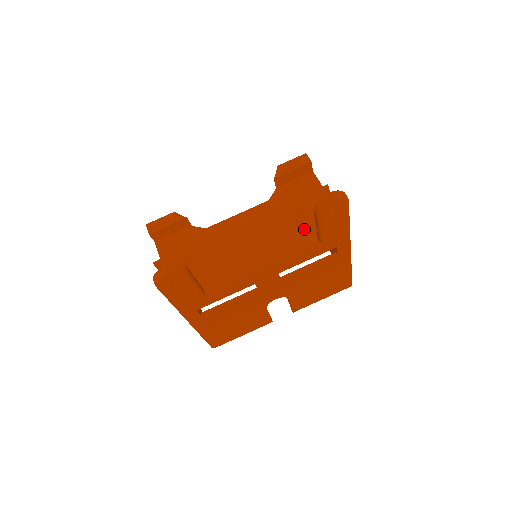
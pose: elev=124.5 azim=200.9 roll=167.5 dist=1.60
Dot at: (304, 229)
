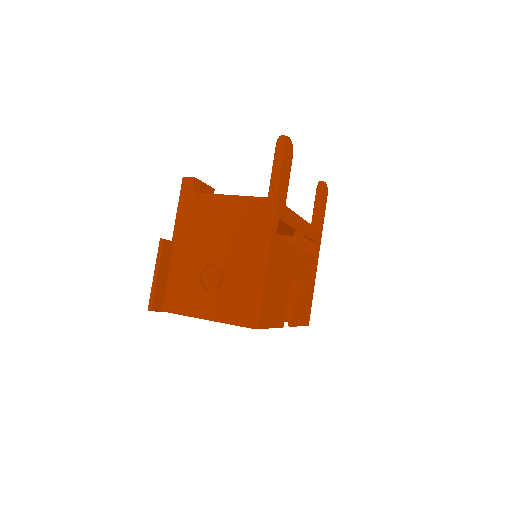
Dot at: occluded
